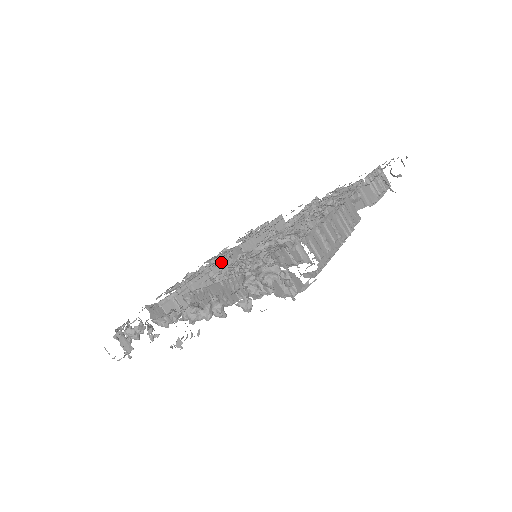
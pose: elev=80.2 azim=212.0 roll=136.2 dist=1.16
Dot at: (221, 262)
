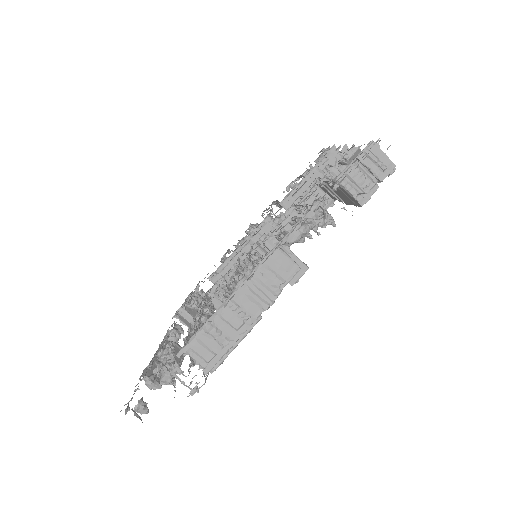
Dot at: occluded
